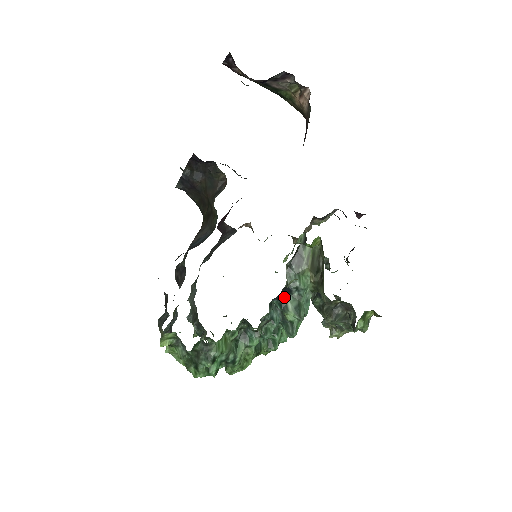
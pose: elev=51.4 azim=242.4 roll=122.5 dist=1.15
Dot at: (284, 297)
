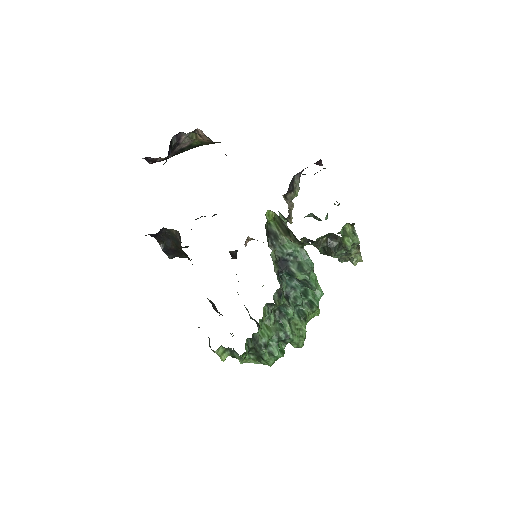
Dot at: (277, 268)
